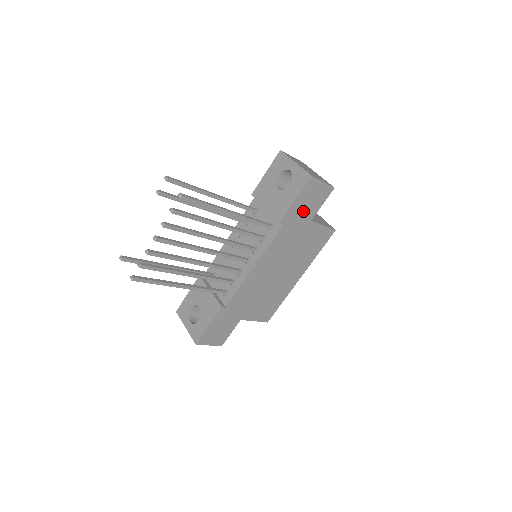
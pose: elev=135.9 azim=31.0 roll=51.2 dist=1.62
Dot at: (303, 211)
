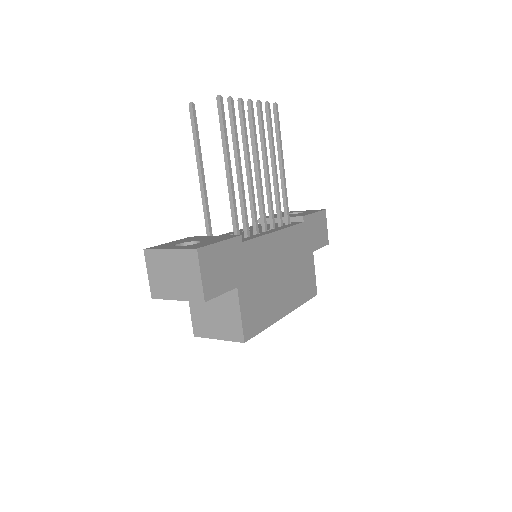
Dot at: (313, 232)
